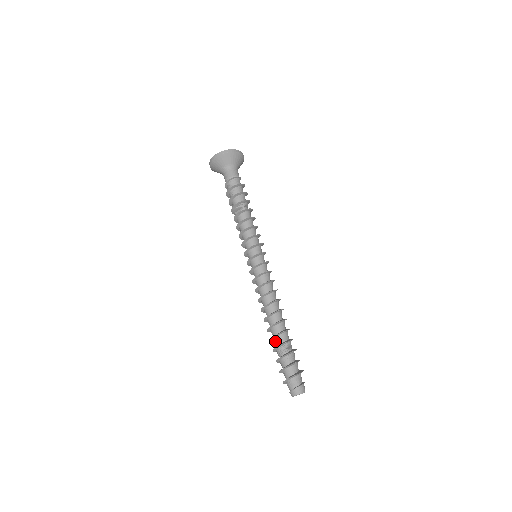
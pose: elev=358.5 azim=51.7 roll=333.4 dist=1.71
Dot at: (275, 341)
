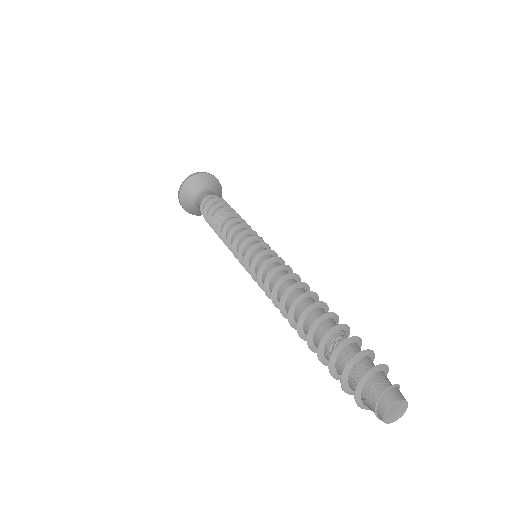
Dot at: (318, 333)
